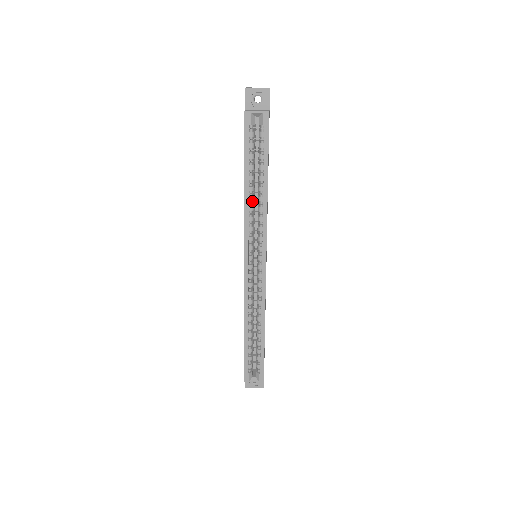
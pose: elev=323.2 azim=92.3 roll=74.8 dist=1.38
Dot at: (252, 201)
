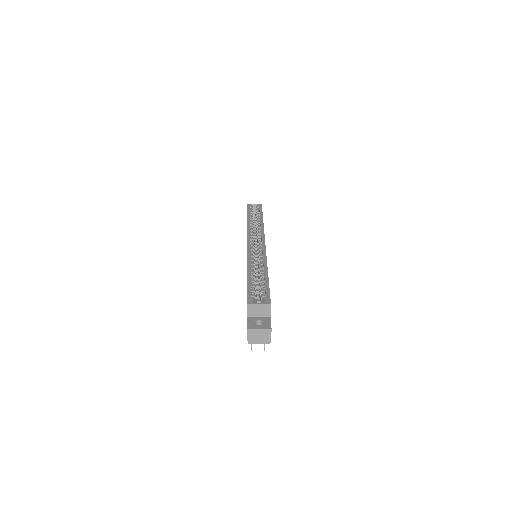
Dot at: occluded
